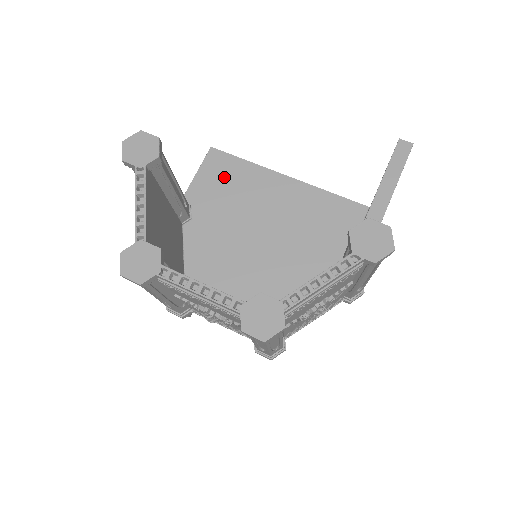
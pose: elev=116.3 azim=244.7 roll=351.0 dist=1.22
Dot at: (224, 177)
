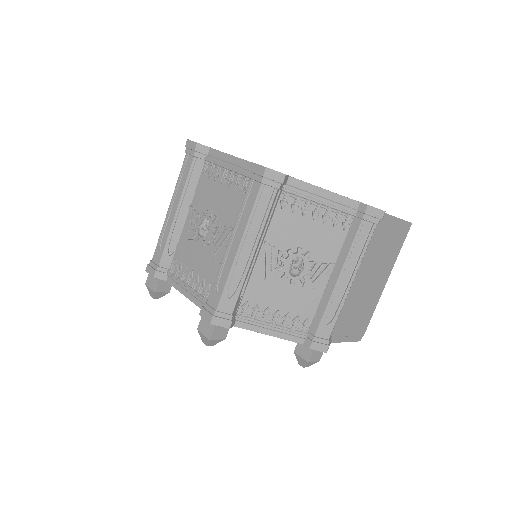
Dot at: occluded
